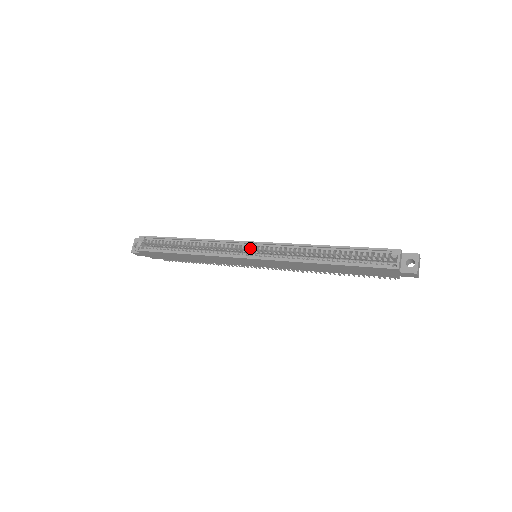
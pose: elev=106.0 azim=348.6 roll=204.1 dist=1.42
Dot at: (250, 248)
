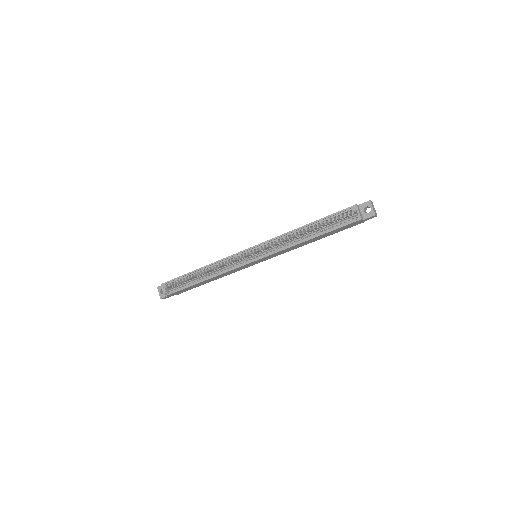
Dot at: (249, 254)
